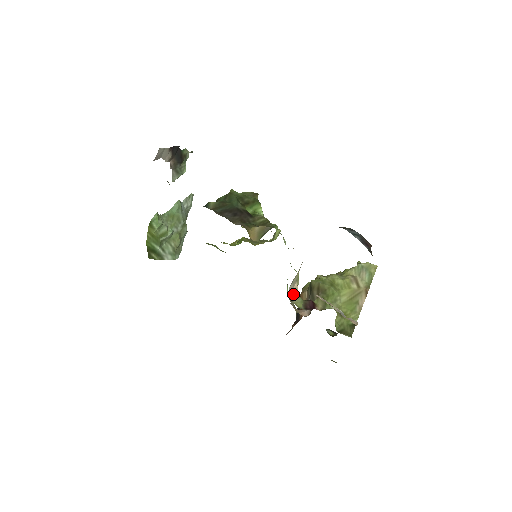
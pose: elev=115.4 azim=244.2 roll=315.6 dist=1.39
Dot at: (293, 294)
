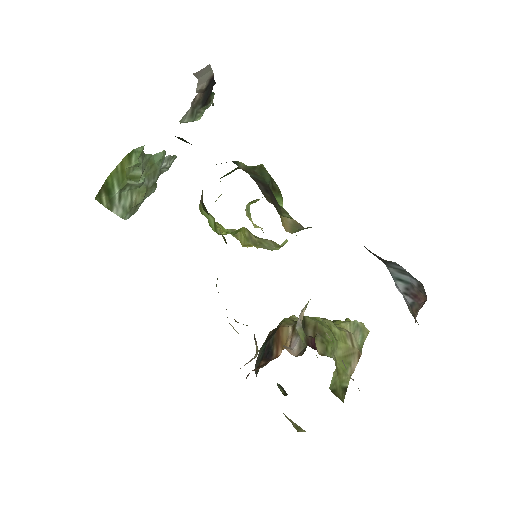
Dot at: (299, 320)
